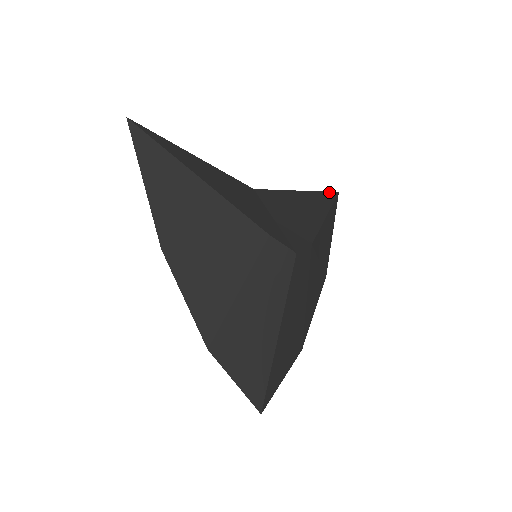
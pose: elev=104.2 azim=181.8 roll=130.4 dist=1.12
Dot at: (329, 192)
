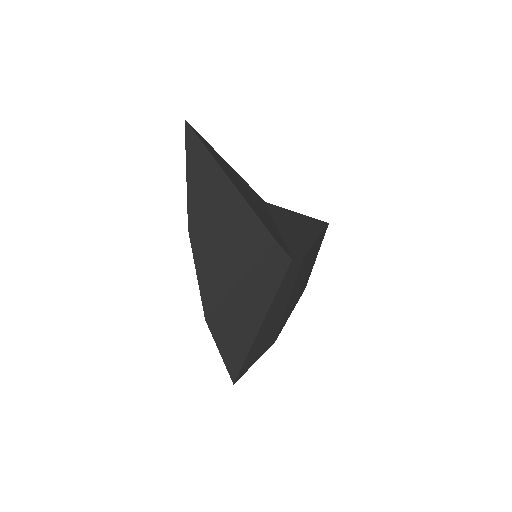
Dot at: (322, 221)
